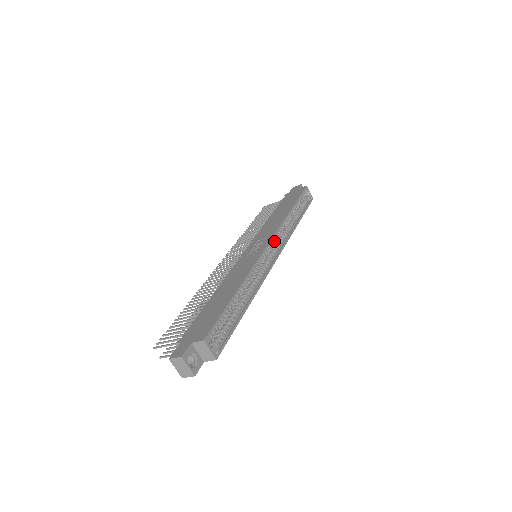
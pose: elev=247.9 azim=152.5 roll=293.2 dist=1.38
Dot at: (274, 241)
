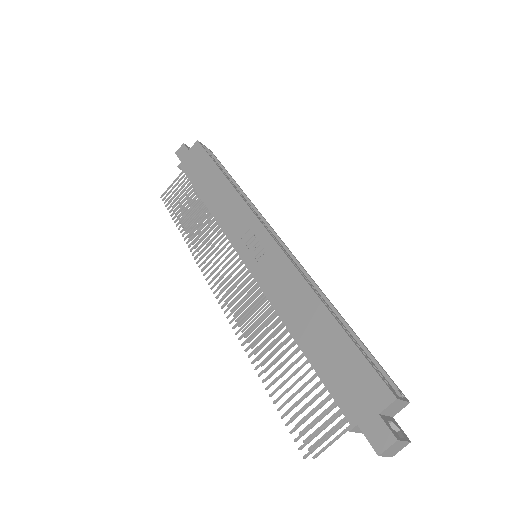
Dot at: occluded
